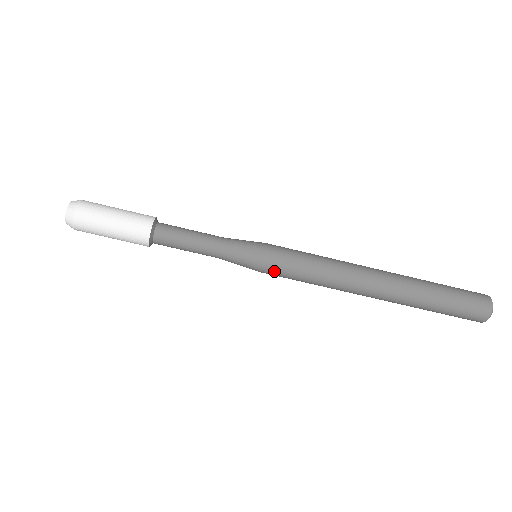
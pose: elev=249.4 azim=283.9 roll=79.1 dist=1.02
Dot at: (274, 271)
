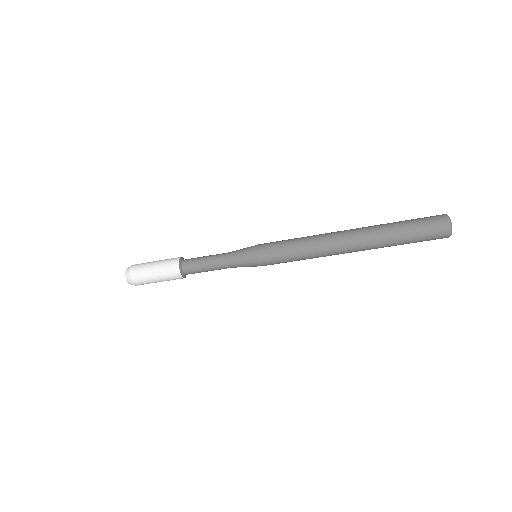
Dot at: (270, 260)
